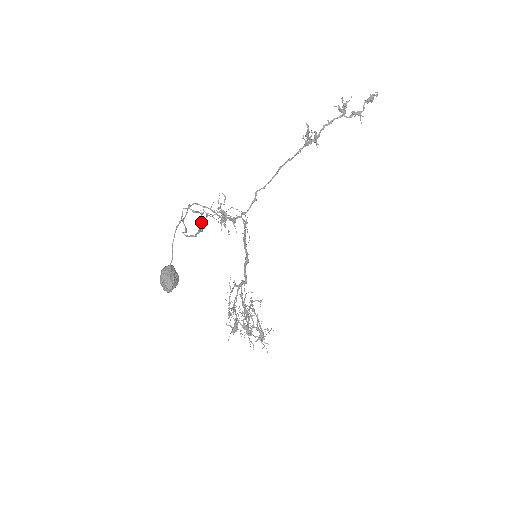
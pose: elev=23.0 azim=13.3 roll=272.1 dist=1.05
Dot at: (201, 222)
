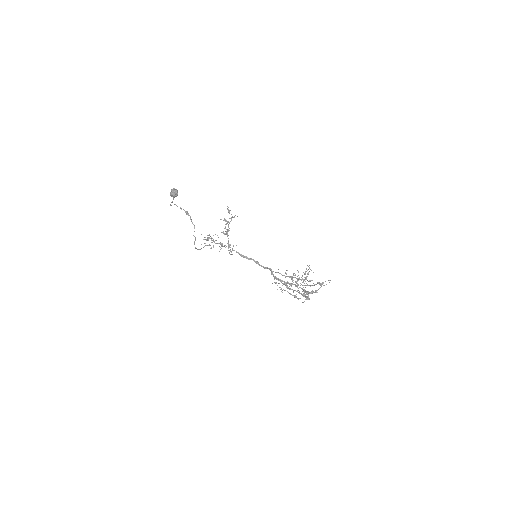
Dot at: occluded
